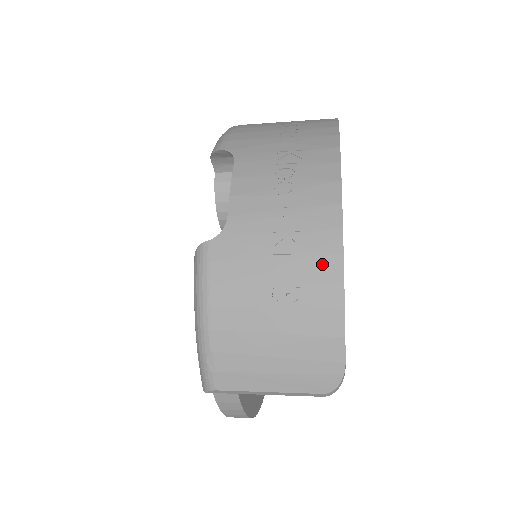
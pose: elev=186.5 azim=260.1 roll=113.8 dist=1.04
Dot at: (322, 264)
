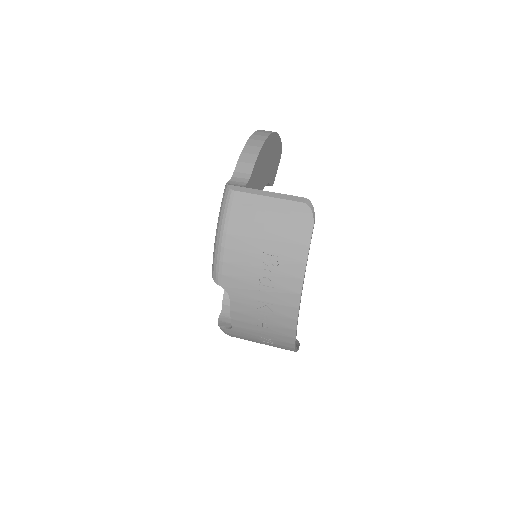
Dot at: (285, 347)
